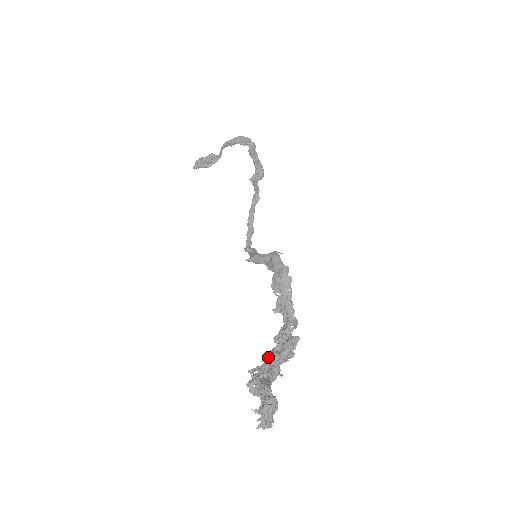
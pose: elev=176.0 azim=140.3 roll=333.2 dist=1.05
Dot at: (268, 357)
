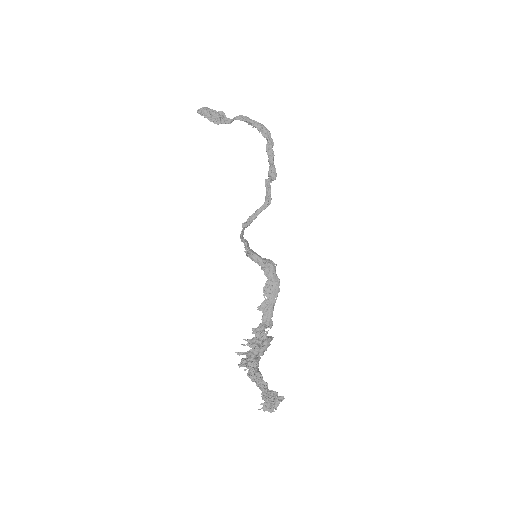
Dot at: (251, 346)
